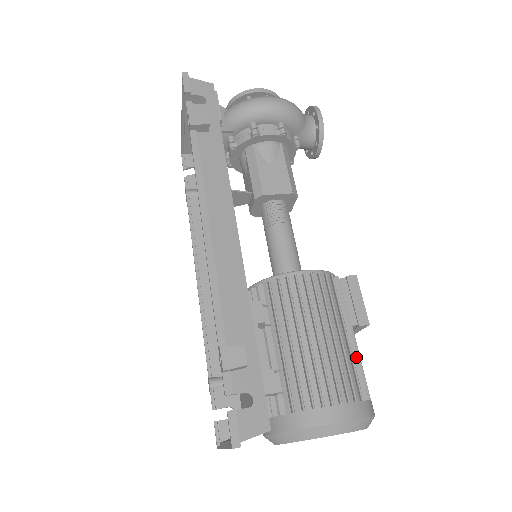
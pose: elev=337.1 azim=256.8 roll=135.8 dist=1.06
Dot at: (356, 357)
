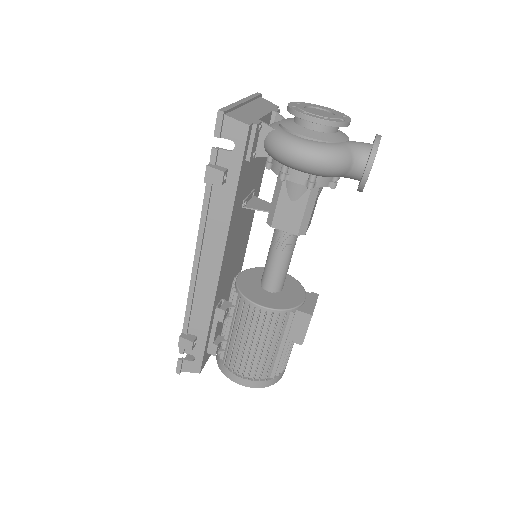
Dot at: (278, 358)
